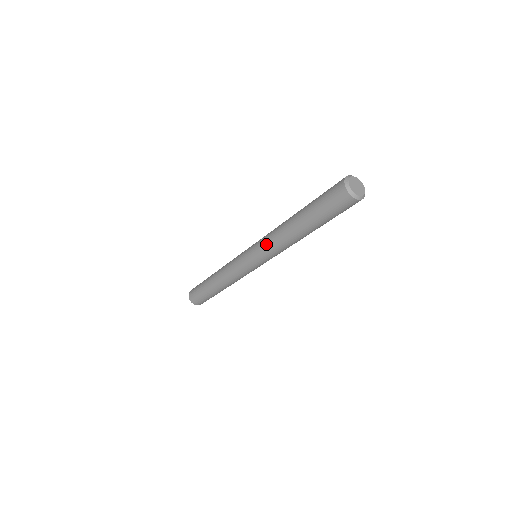
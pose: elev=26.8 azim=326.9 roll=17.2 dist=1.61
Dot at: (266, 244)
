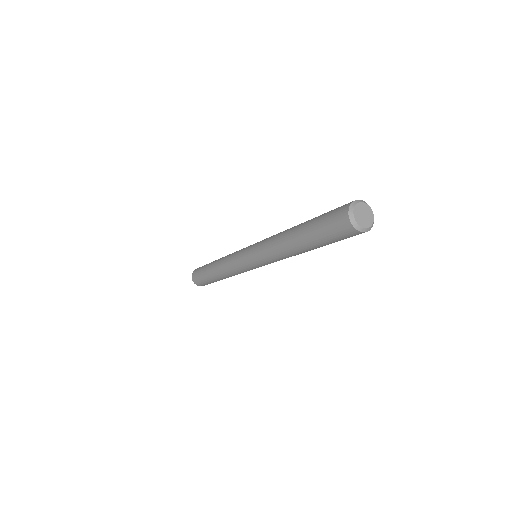
Dot at: (265, 255)
